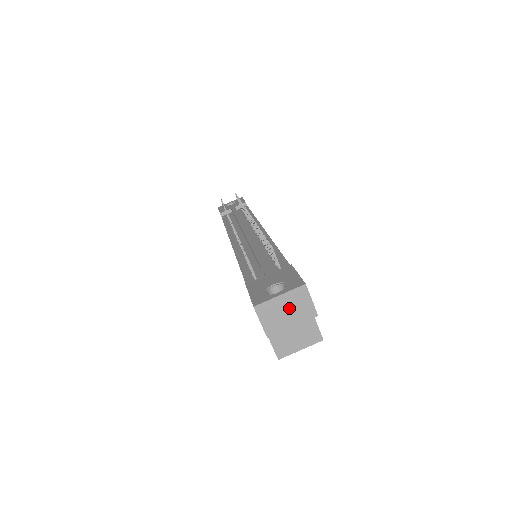
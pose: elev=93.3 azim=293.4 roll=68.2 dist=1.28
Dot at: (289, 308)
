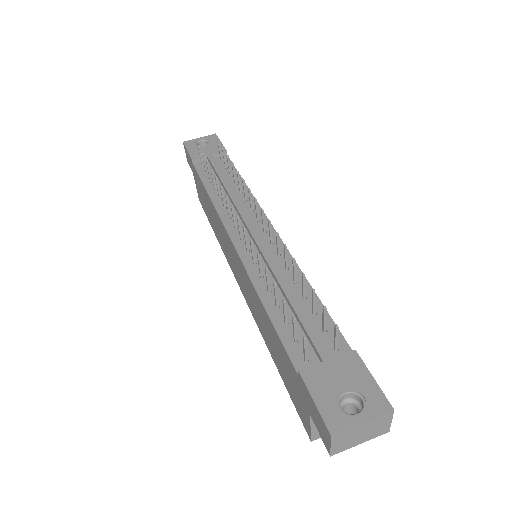
Dot at: (366, 431)
